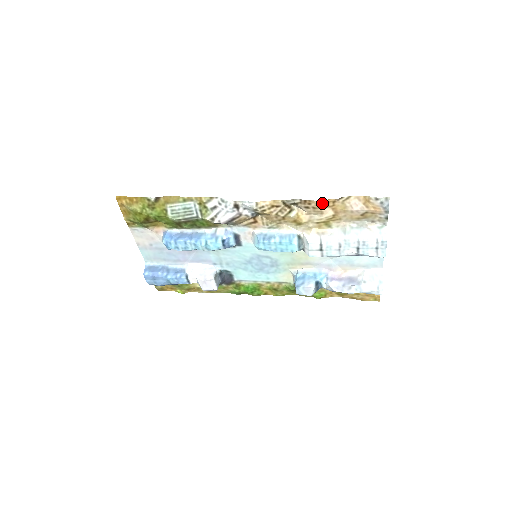
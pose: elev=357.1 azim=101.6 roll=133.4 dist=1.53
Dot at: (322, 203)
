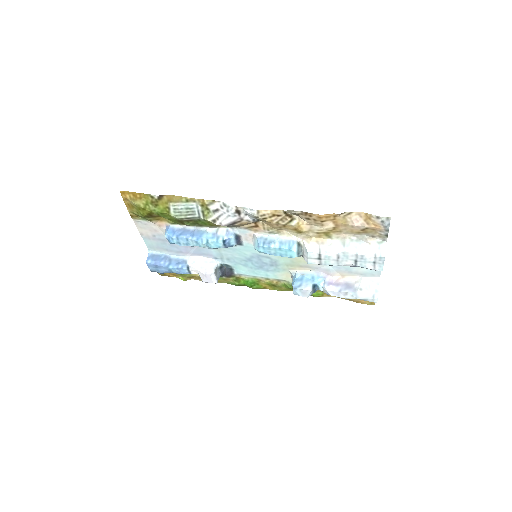
Dot at: (323, 217)
